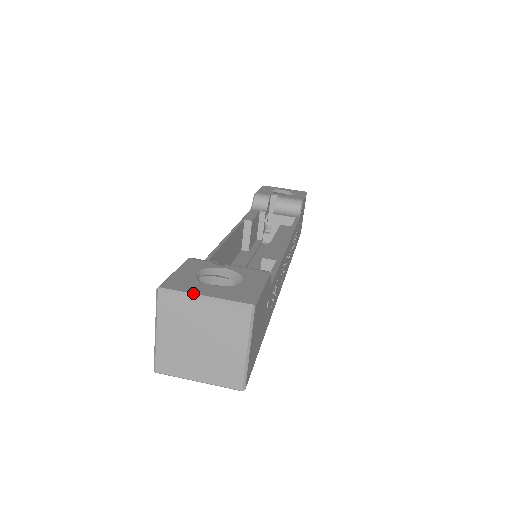
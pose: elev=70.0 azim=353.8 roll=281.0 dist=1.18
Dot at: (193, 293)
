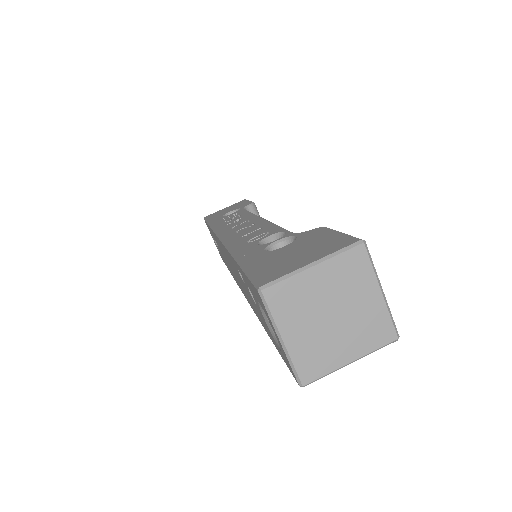
Dot at: occluded
